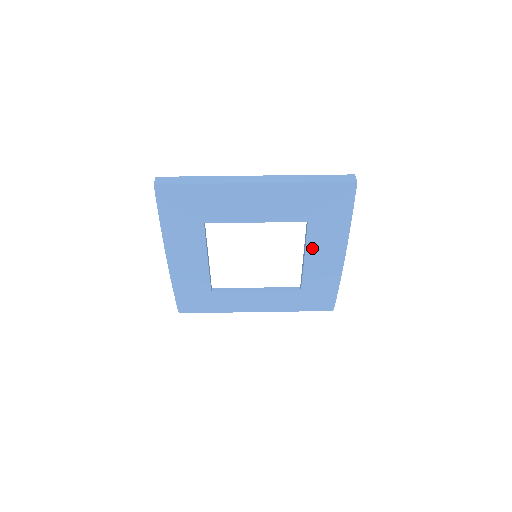
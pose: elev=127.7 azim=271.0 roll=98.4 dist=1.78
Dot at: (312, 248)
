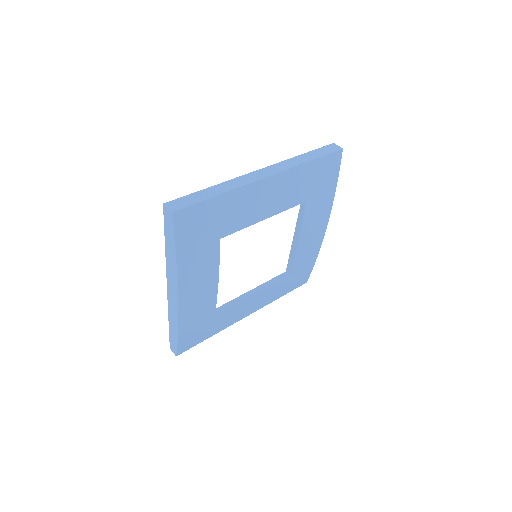
Dot at: (306, 227)
